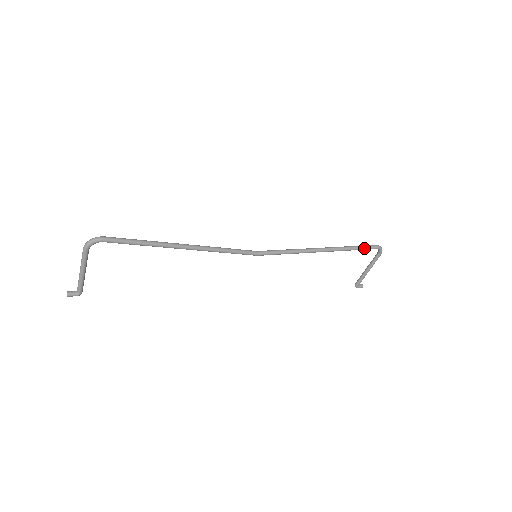
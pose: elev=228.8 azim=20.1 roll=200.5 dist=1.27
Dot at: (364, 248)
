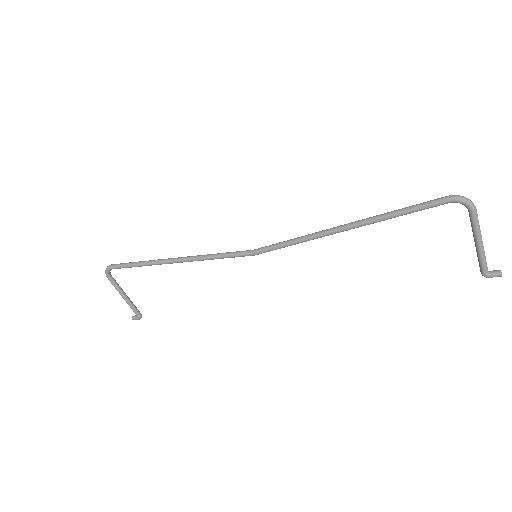
Dot at: (418, 208)
